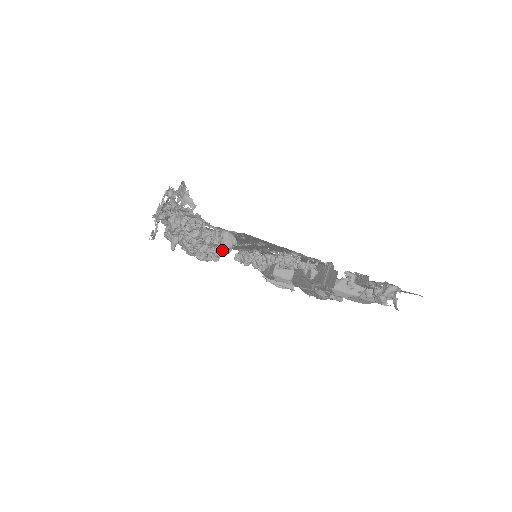
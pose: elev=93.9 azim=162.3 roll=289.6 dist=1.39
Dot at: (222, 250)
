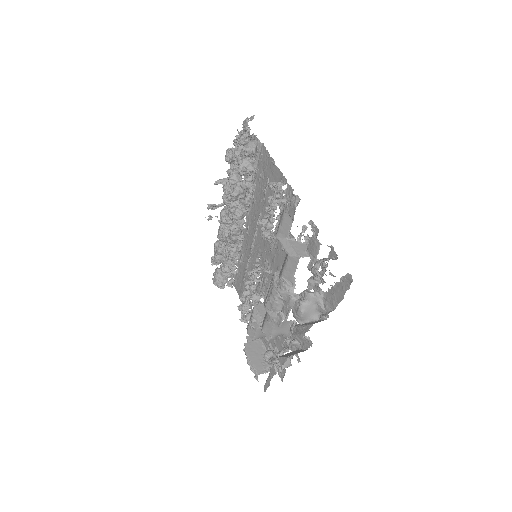
Dot at: (243, 147)
